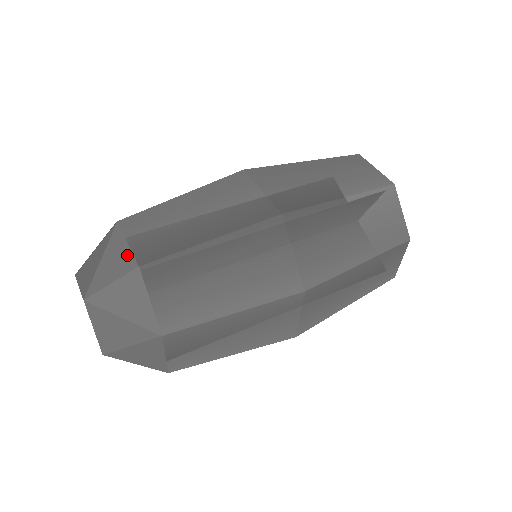
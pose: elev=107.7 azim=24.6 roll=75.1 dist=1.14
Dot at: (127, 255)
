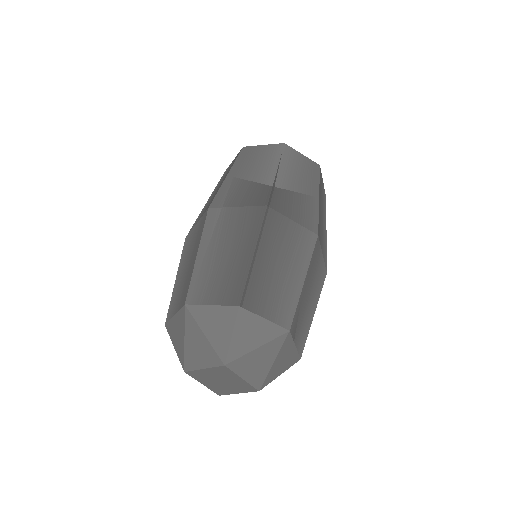
Dot at: (221, 311)
